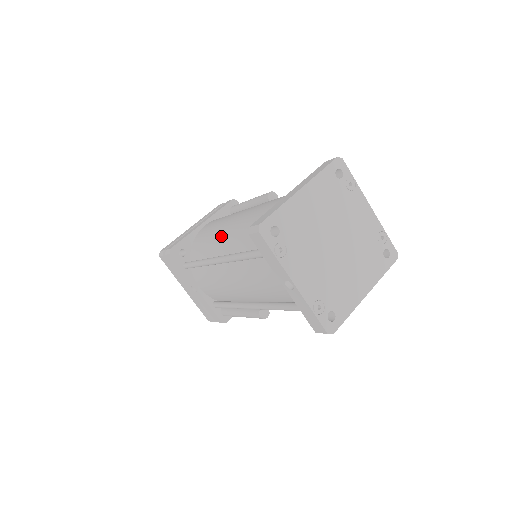
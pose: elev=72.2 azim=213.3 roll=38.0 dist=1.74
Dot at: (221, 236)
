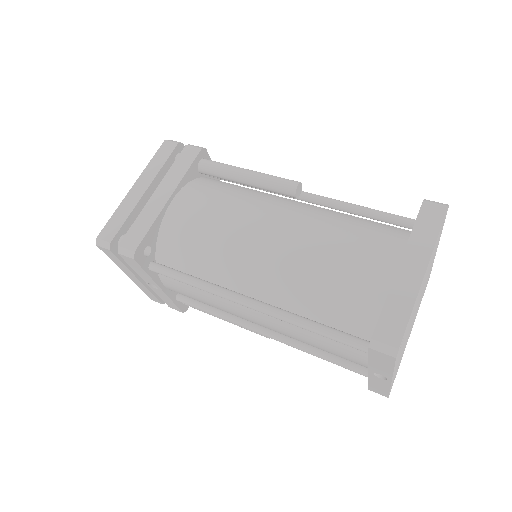
Dot at: (243, 262)
